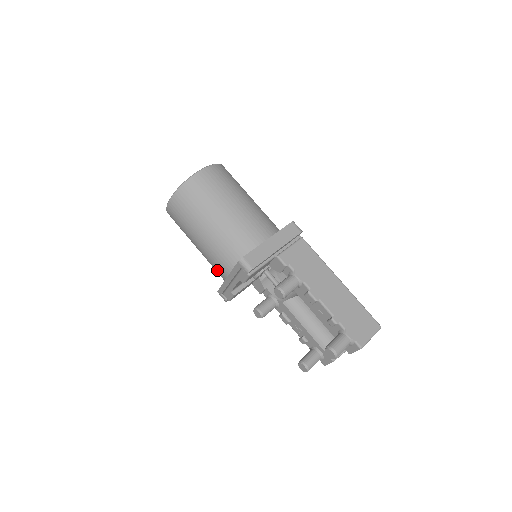
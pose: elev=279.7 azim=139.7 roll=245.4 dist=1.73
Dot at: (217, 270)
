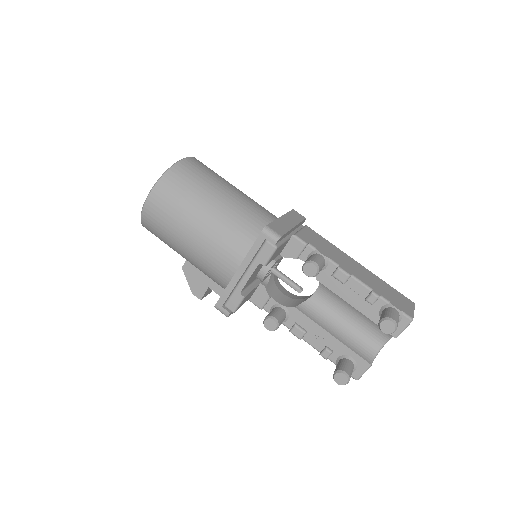
Dot at: (220, 267)
